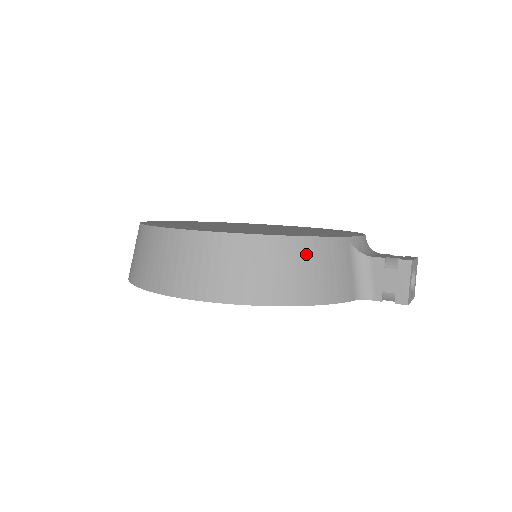
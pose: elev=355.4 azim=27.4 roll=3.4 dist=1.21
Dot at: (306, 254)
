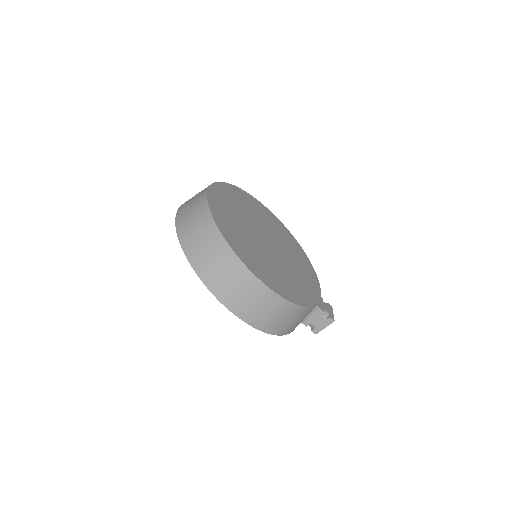
Dot at: (305, 314)
